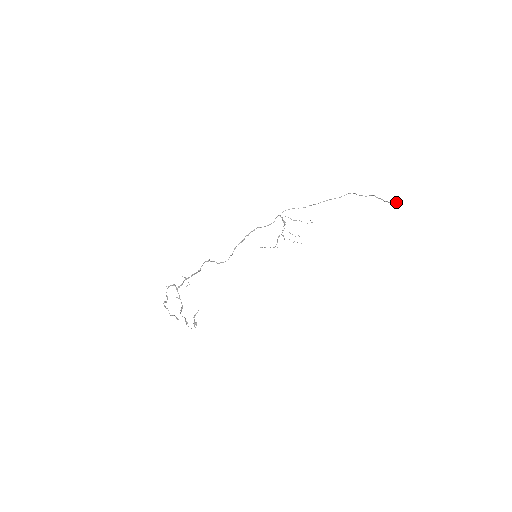
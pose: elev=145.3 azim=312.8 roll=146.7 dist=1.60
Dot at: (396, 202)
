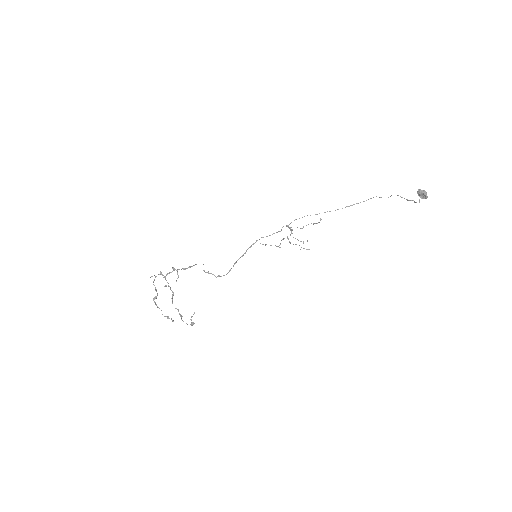
Dot at: (420, 195)
